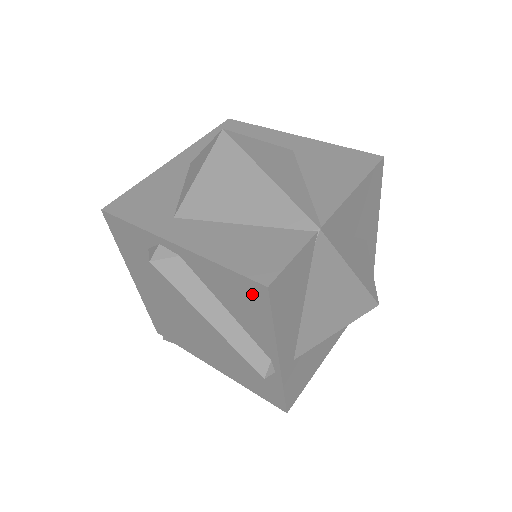
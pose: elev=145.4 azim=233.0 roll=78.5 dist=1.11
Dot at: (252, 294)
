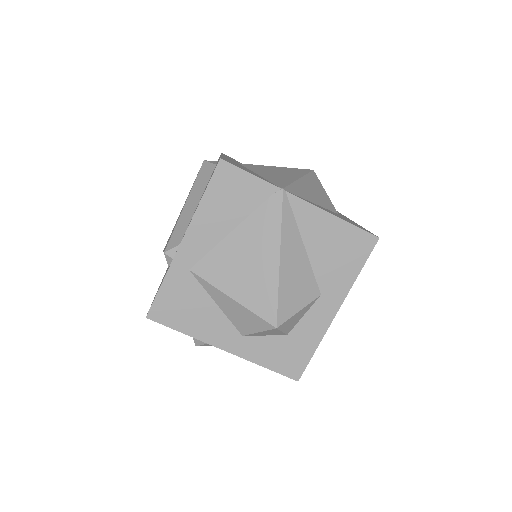
Dot at: occluded
